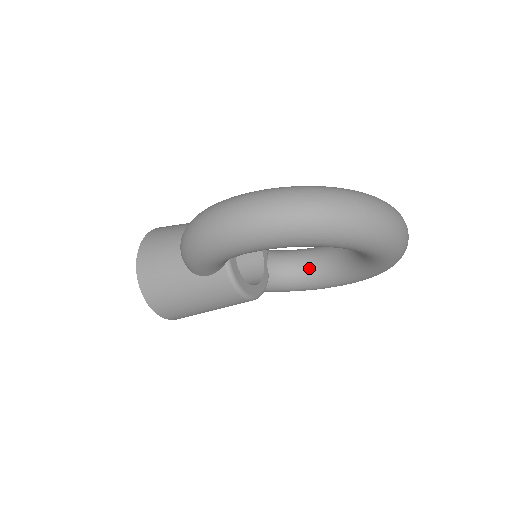
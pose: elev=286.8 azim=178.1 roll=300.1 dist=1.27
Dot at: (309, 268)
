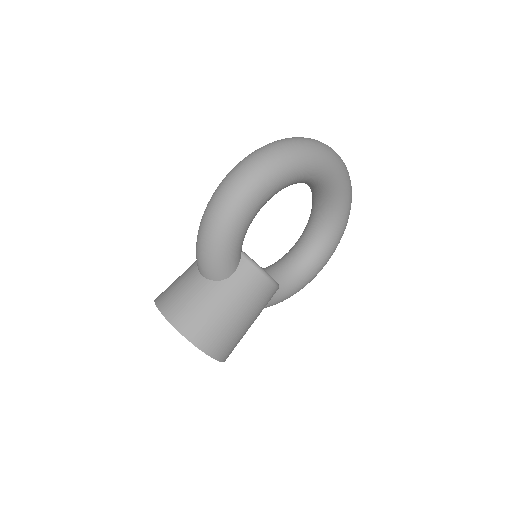
Dot at: (296, 259)
